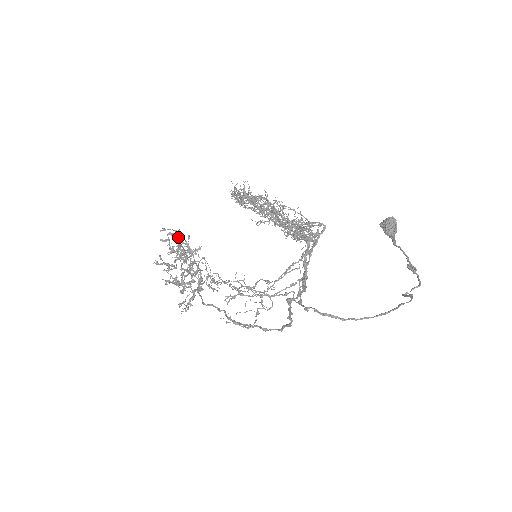
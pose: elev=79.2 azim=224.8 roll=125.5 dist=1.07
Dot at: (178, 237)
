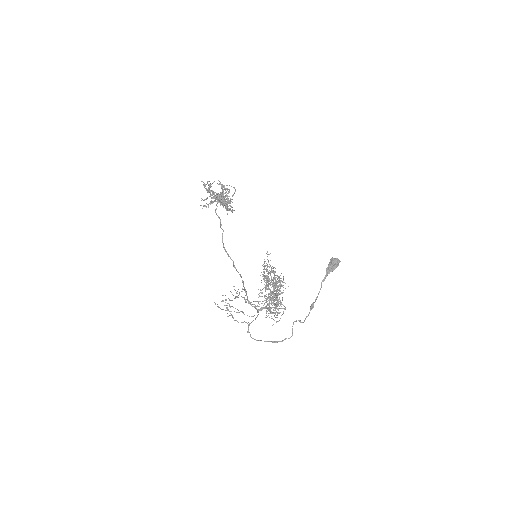
Dot at: occluded
